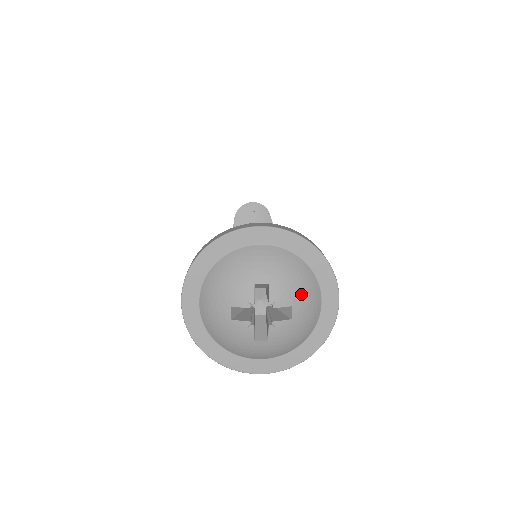
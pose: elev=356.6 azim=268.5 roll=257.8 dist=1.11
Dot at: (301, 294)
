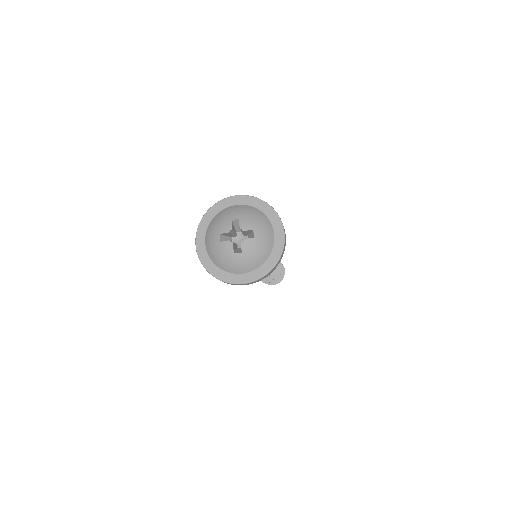
Dot at: (259, 225)
